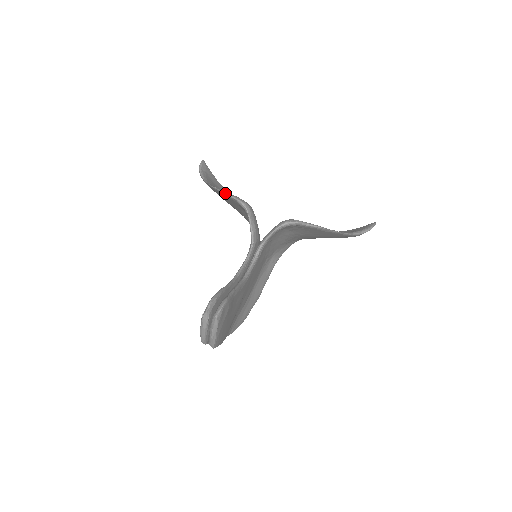
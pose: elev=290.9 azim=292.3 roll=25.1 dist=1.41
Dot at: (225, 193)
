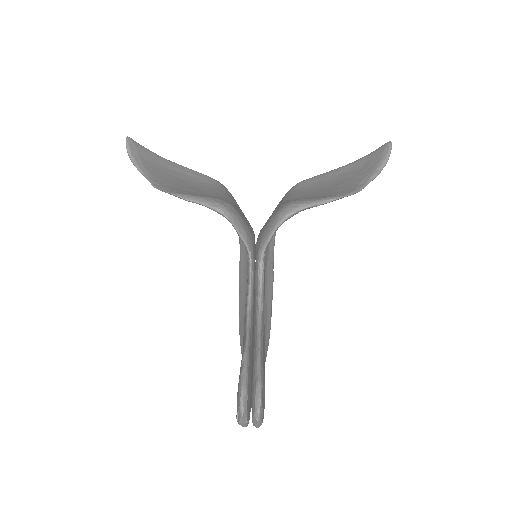
Dot at: (185, 199)
